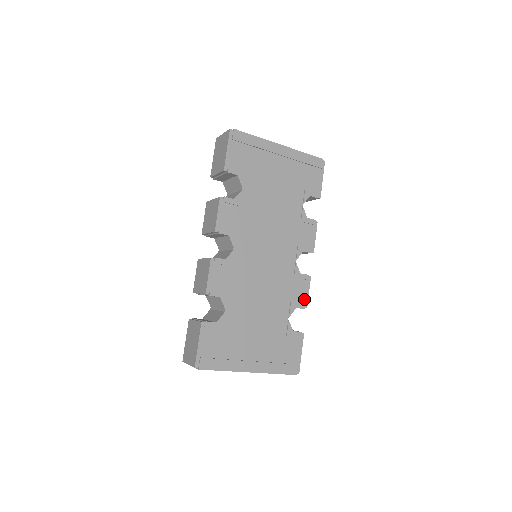
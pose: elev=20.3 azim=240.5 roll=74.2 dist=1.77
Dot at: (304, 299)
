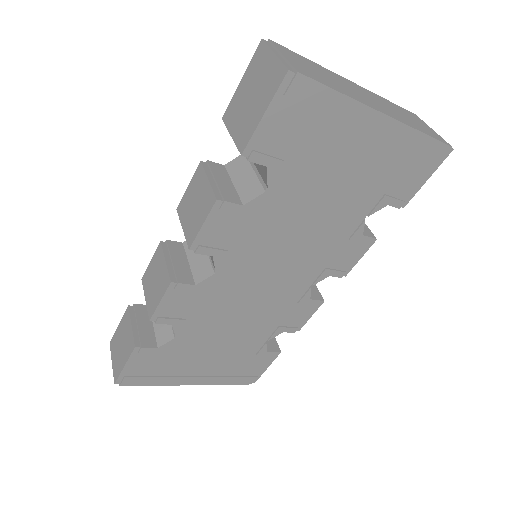
Dot at: (300, 323)
